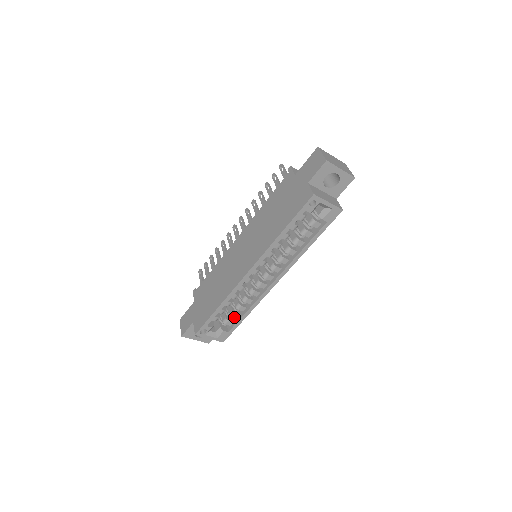
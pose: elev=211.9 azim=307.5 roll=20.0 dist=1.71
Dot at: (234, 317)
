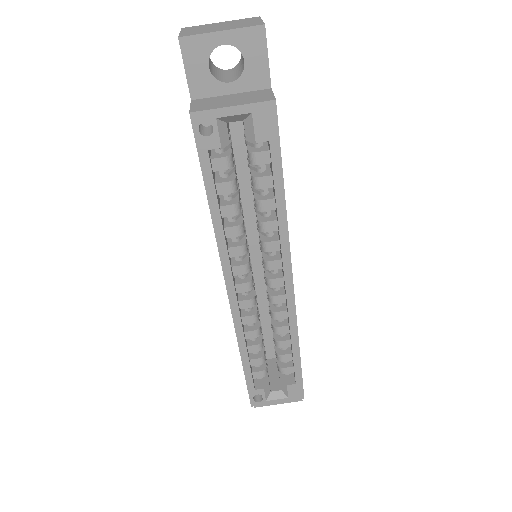
Dot at: (286, 360)
